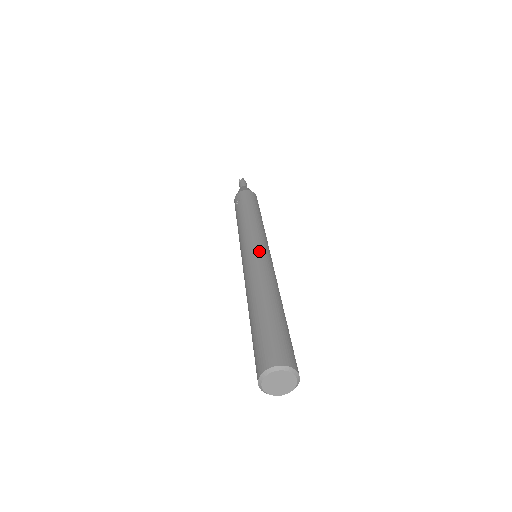
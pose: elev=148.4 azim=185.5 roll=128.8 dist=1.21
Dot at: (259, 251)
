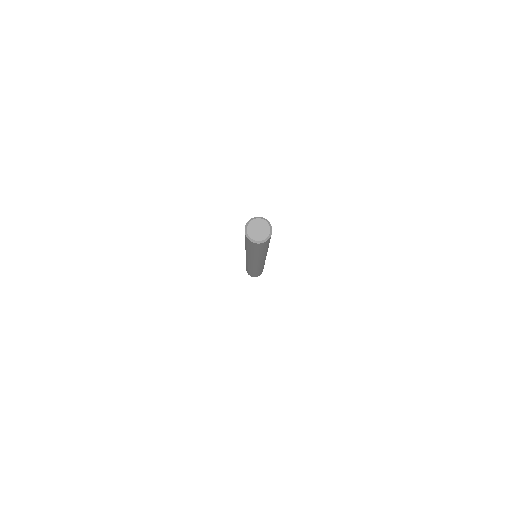
Dot at: occluded
